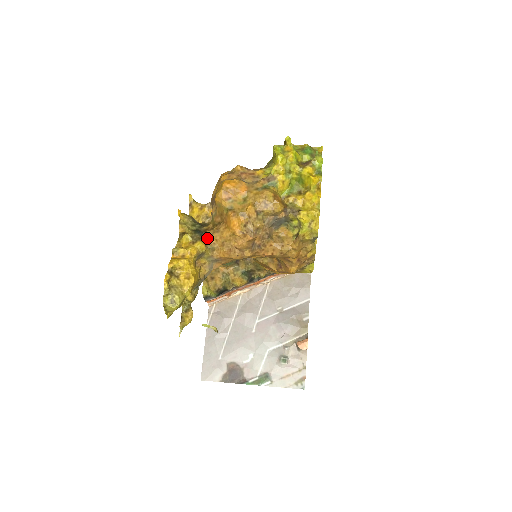
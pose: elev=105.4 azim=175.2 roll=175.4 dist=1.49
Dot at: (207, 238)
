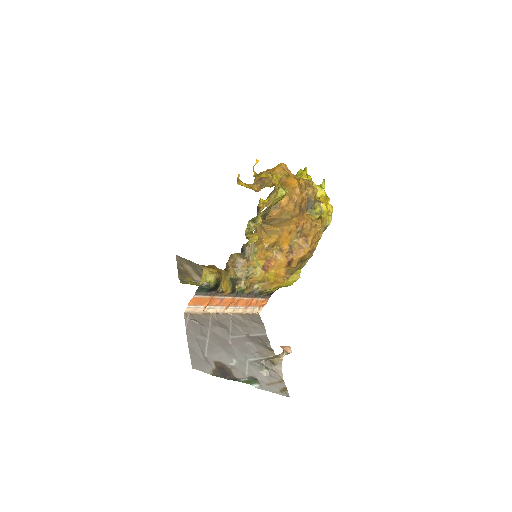
Dot at: occluded
